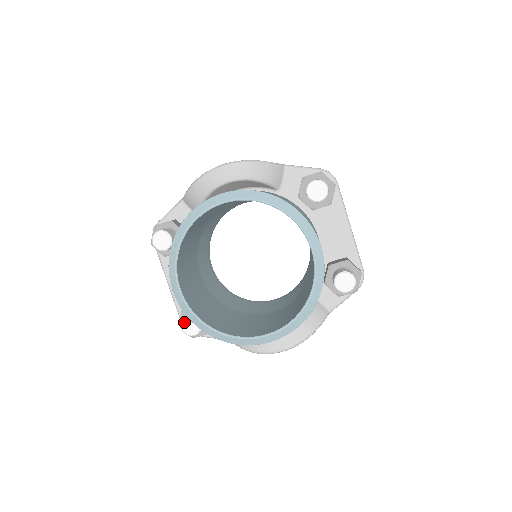
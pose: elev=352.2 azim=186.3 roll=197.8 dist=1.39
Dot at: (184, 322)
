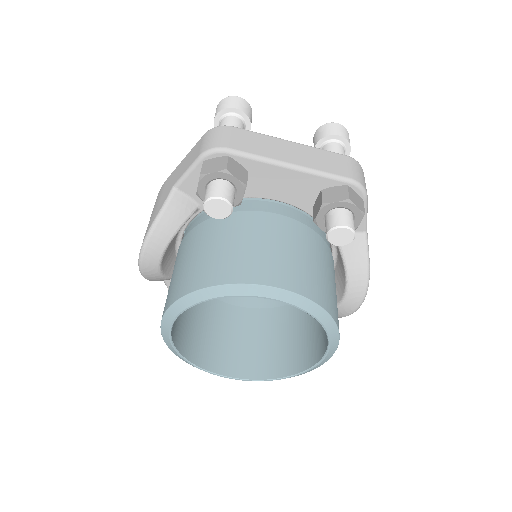
Dot at: occluded
